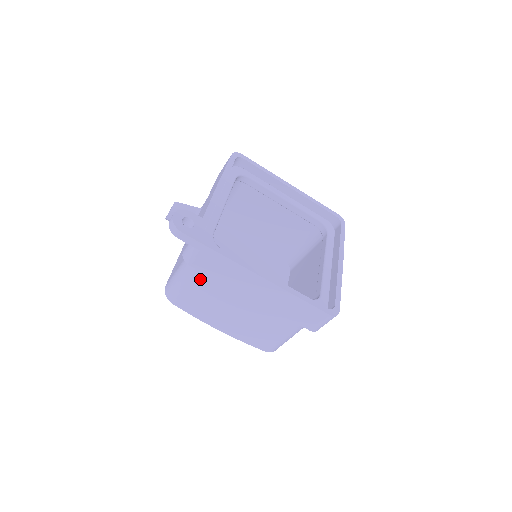
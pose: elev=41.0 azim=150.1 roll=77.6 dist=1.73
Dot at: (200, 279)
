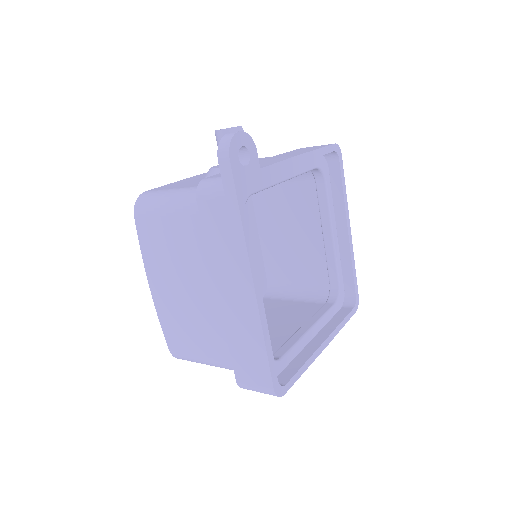
Dot at: (190, 222)
